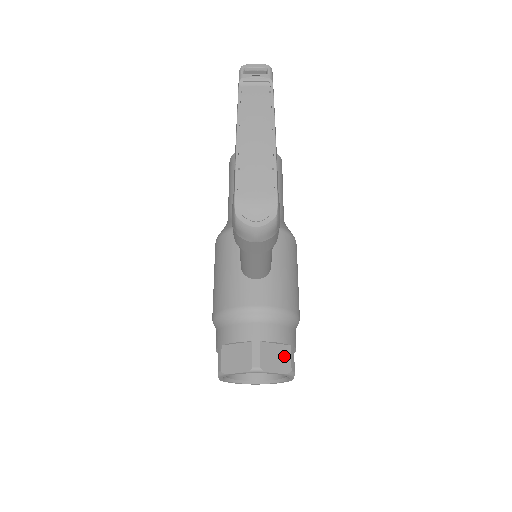
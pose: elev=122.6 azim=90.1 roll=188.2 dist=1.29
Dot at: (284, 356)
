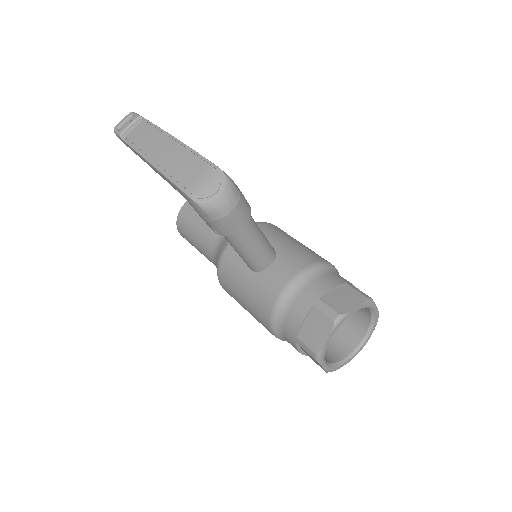
Dot at: (349, 293)
